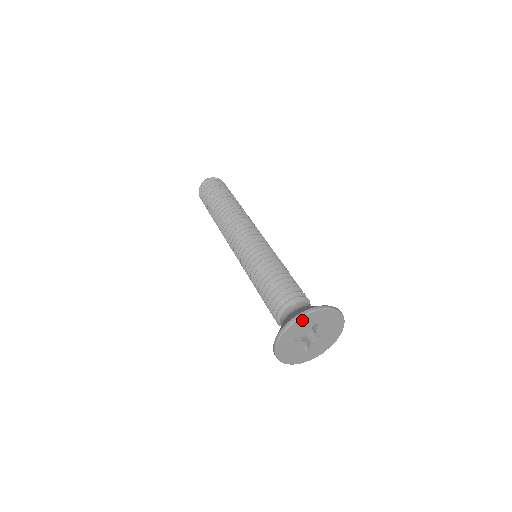
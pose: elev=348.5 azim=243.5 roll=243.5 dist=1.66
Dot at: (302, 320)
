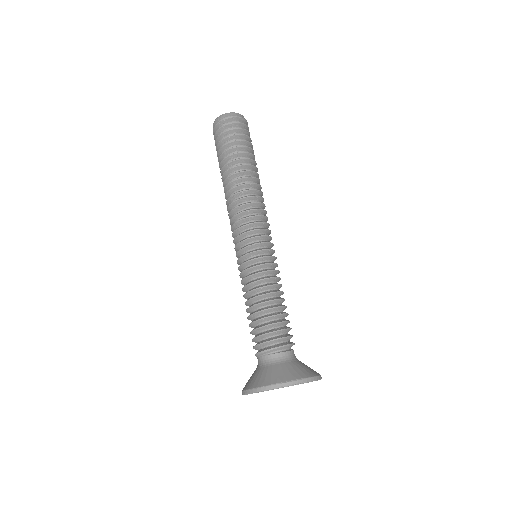
Dot at: (307, 382)
